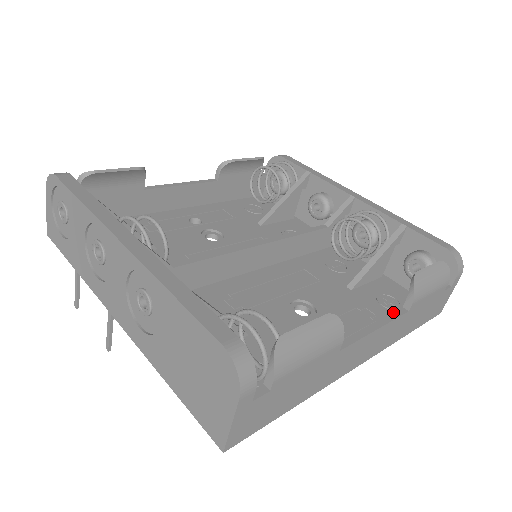
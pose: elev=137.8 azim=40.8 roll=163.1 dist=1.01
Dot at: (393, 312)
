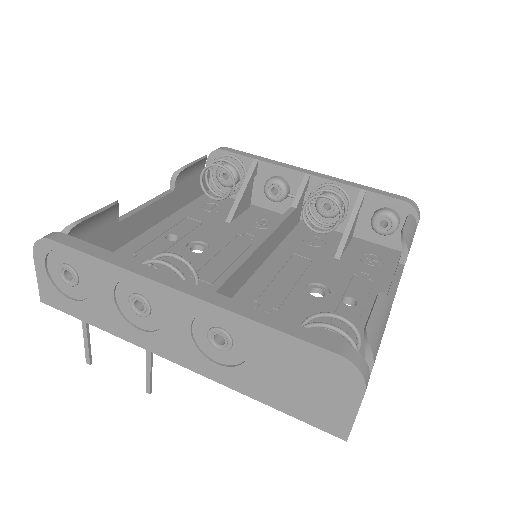
Dot at: (396, 270)
